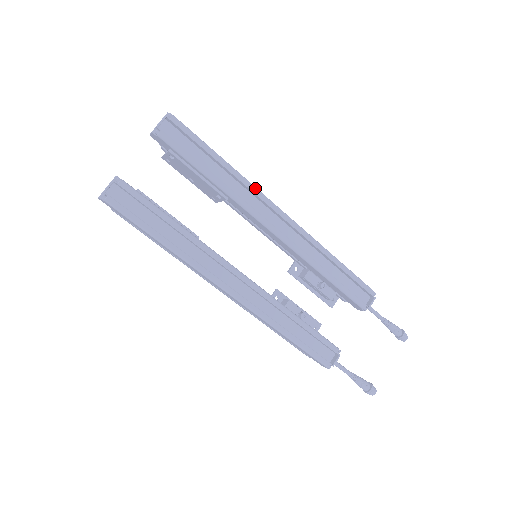
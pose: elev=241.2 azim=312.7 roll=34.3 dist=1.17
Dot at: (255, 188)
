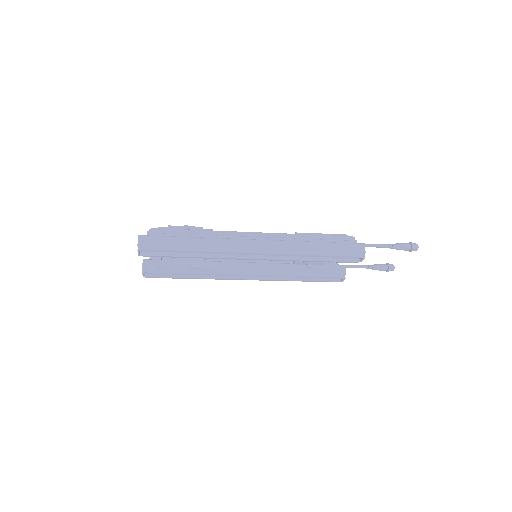
Dot at: (225, 252)
